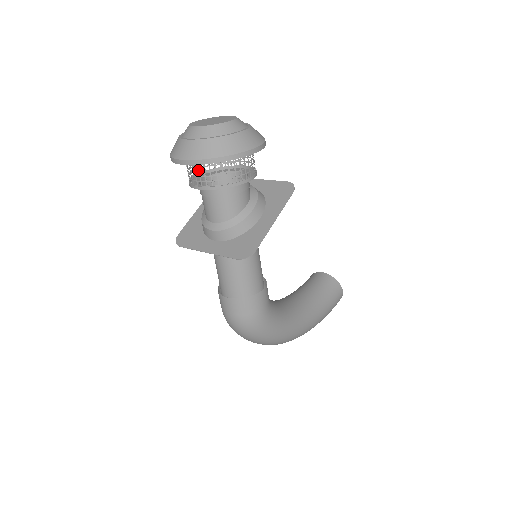
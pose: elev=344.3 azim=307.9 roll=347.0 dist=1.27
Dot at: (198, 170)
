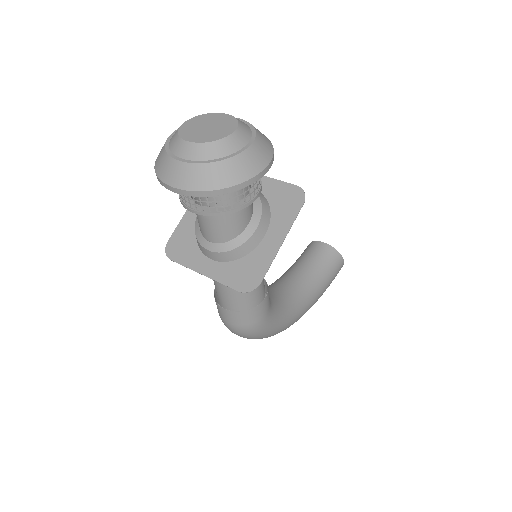
Dot at: occluded
